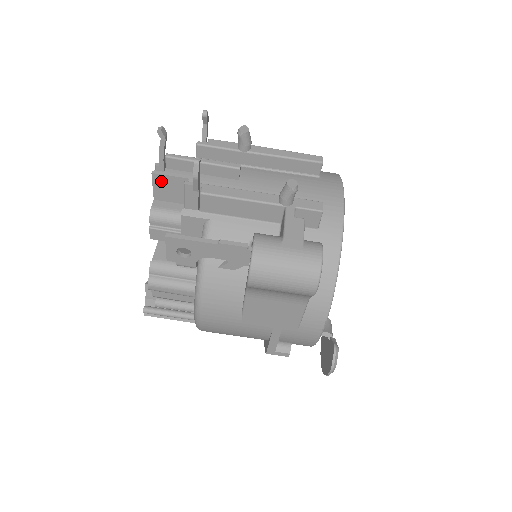
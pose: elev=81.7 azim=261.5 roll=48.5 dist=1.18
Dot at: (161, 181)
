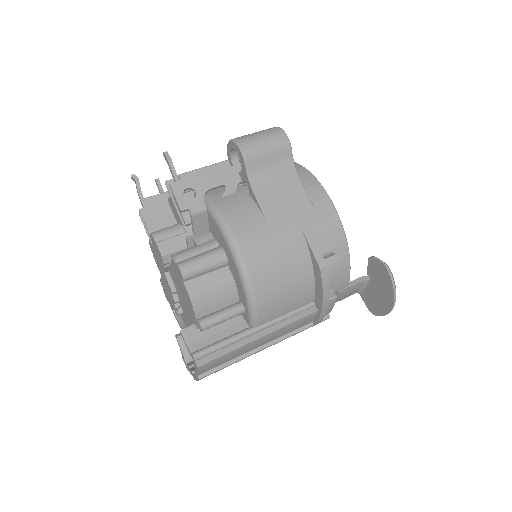
Dot at: (149, 214)
